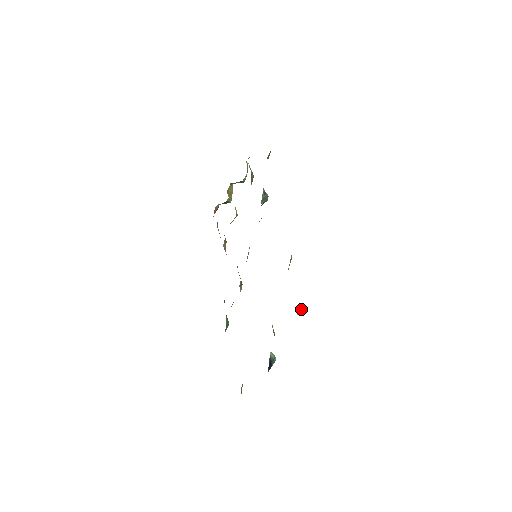
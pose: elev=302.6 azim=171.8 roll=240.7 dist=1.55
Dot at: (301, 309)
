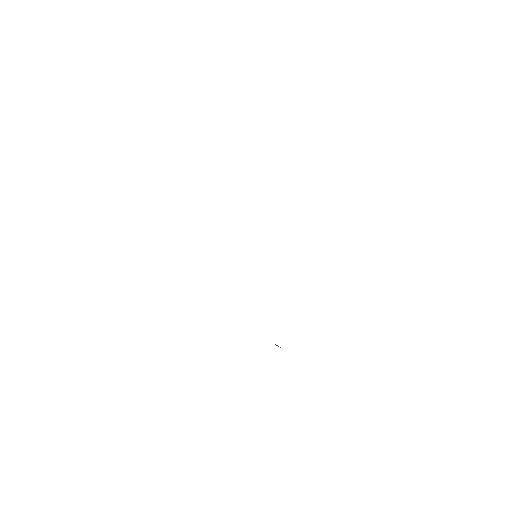
Dot at: occluded
